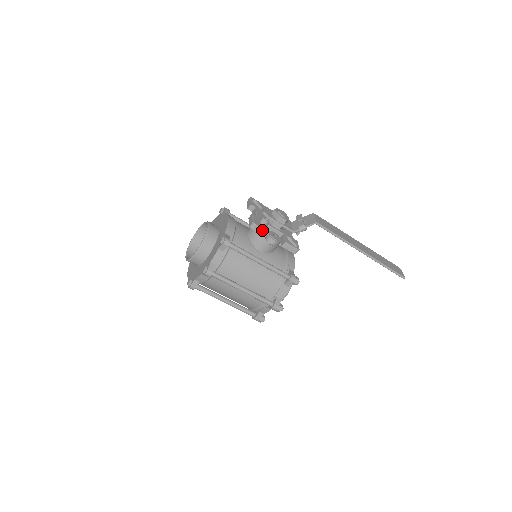
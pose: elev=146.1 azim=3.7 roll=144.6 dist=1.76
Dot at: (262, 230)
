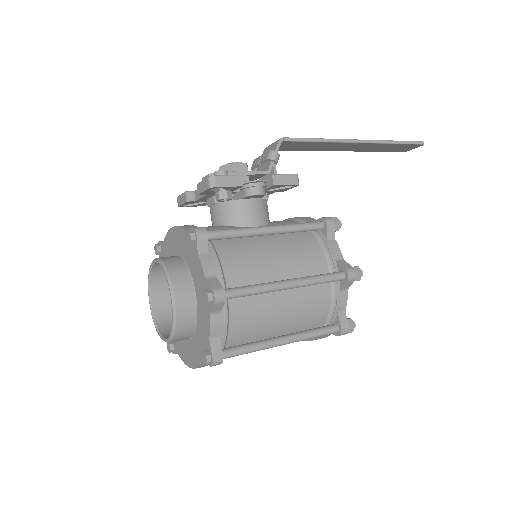
Dot at: (229, 178)
